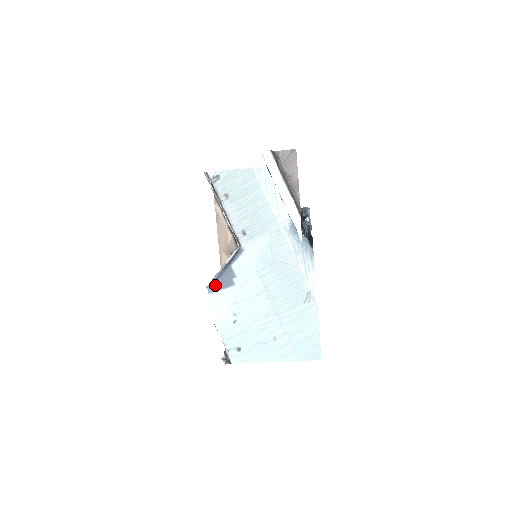
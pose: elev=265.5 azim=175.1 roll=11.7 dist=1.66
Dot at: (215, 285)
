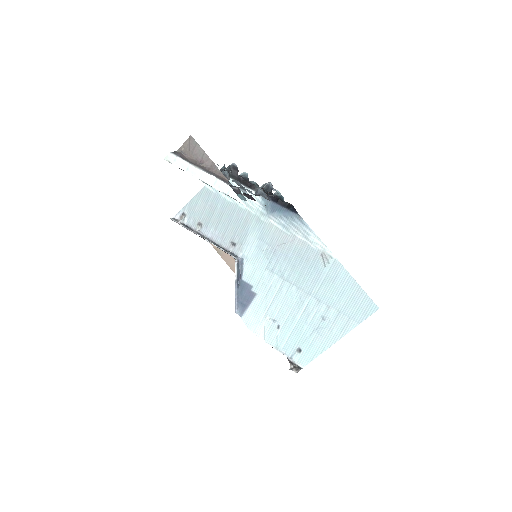
Dot at: (241, 306)
